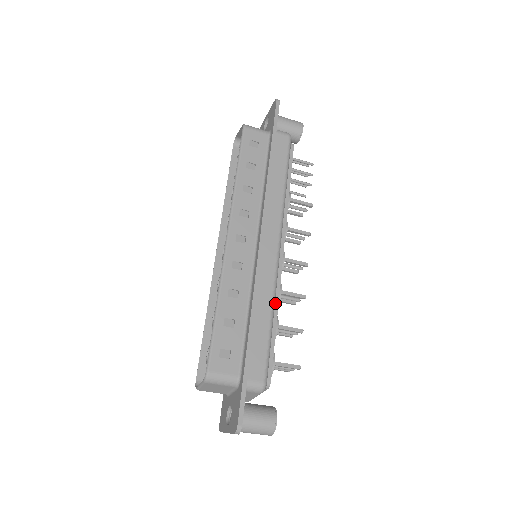
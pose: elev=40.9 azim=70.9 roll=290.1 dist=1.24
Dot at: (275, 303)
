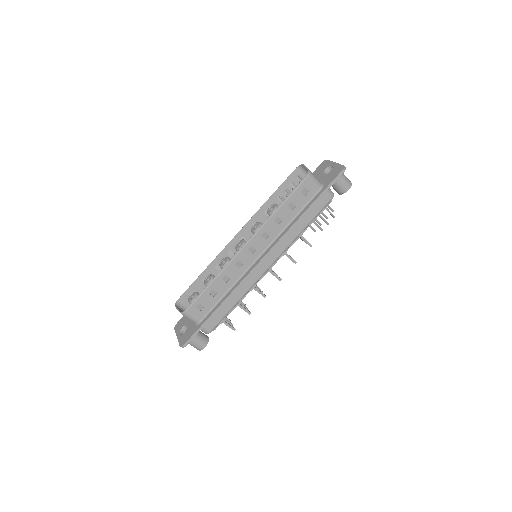
Dot at: occluded
